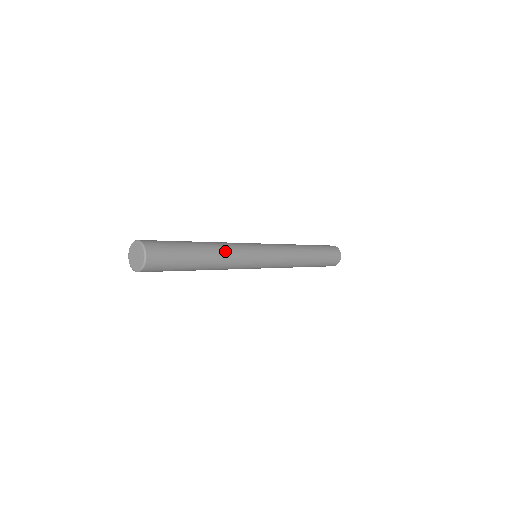
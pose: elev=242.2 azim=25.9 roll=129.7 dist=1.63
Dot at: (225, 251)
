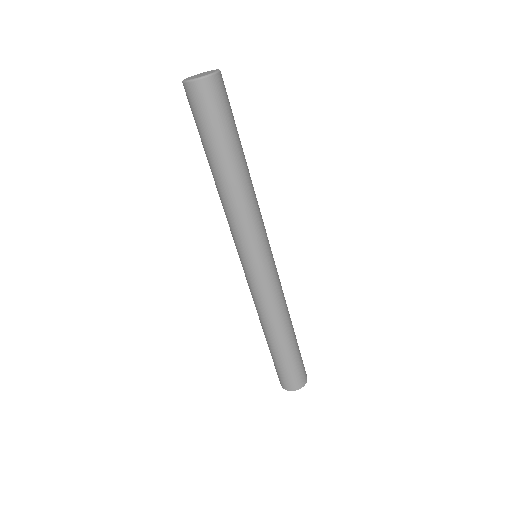
Dot at: (253, 193)
